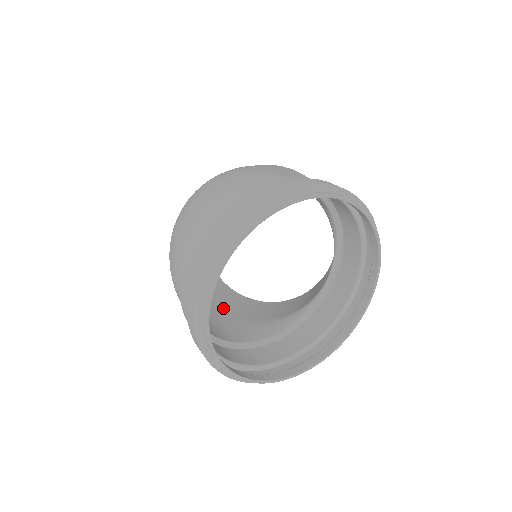
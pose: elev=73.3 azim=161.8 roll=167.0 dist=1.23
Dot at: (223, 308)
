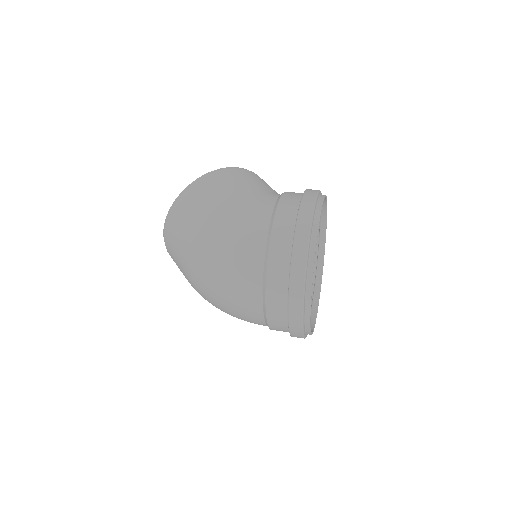
Dot at: occluded
